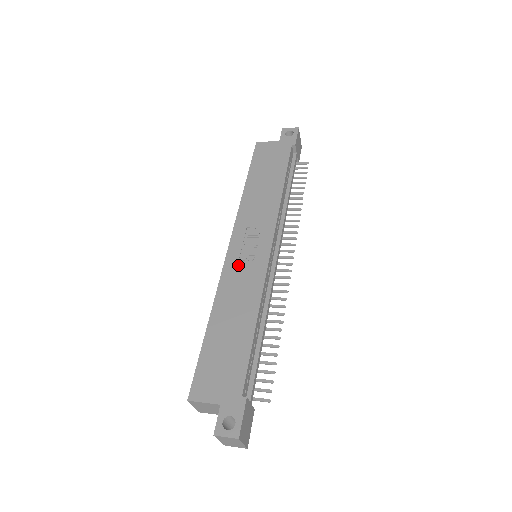
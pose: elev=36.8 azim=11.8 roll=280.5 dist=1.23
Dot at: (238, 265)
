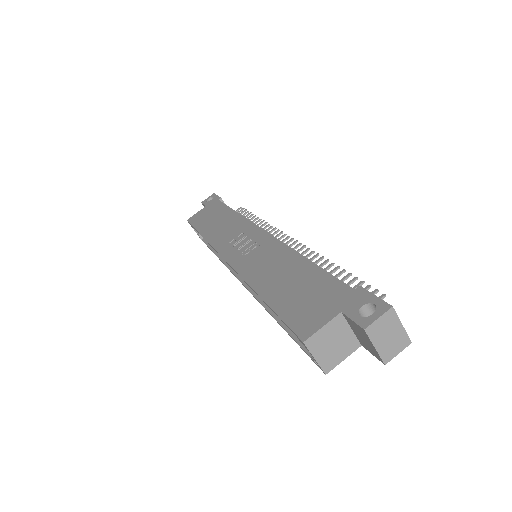
Dot at: (246, 257)
